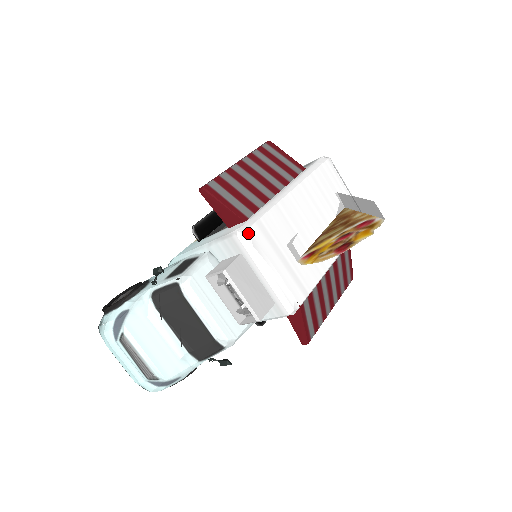
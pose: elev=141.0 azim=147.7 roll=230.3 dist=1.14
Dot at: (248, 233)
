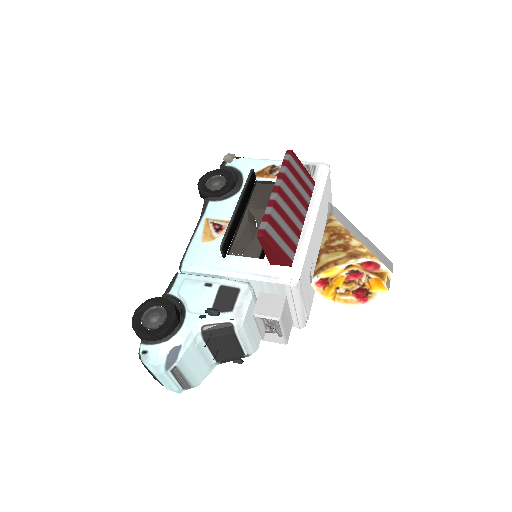
Dot at: (299, 283)
